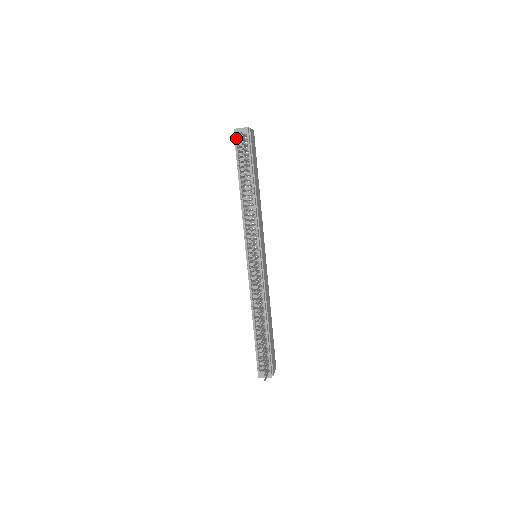
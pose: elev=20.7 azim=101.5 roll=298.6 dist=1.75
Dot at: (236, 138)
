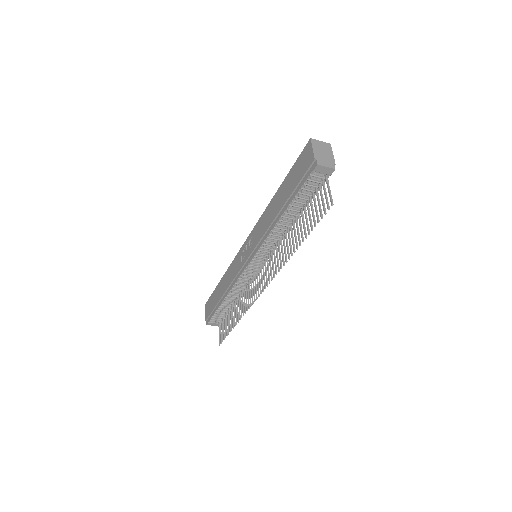
Dot at: (313, 173)
